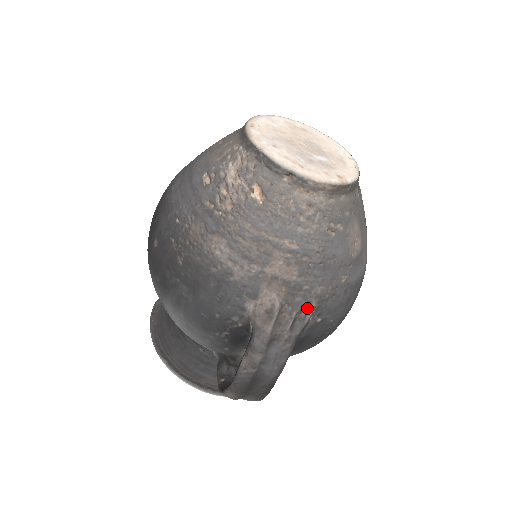
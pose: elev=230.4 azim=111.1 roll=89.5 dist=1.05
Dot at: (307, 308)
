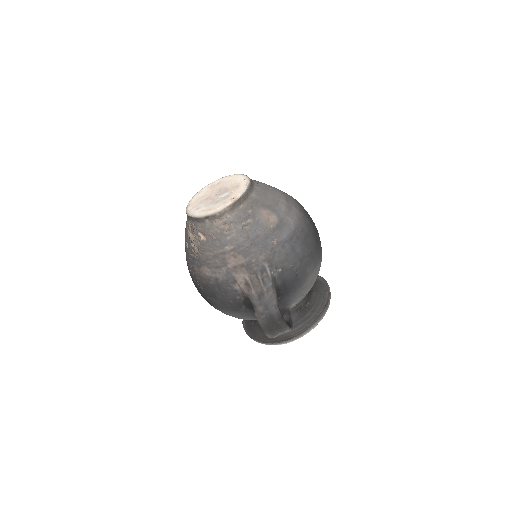
Dot at: (264, 269)
